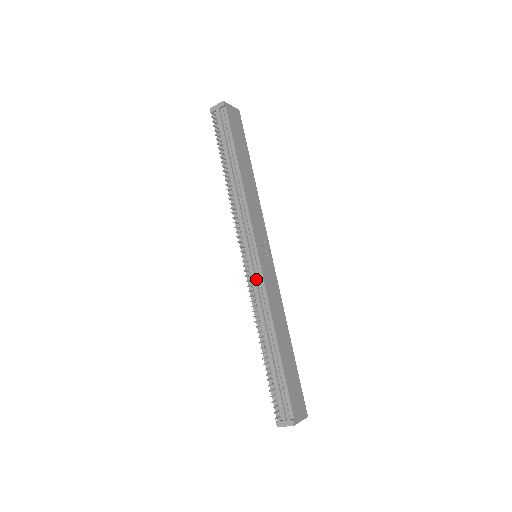
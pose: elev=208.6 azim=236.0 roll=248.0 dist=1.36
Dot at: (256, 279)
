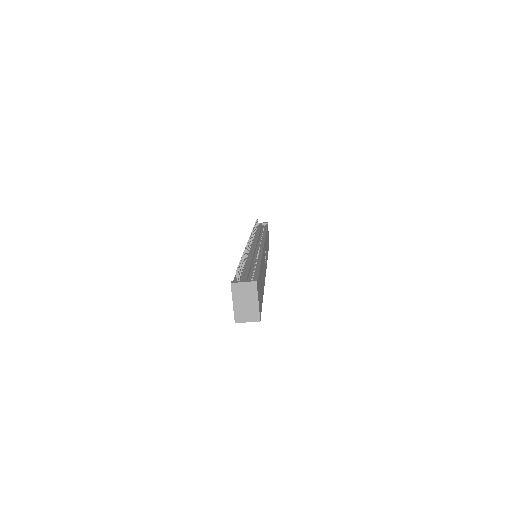
Dot at: (256, 248)
